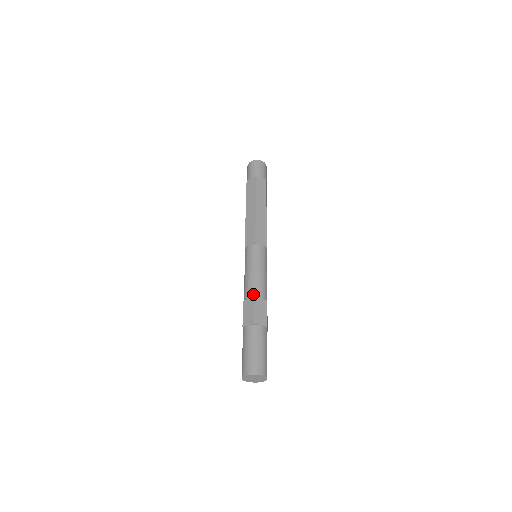
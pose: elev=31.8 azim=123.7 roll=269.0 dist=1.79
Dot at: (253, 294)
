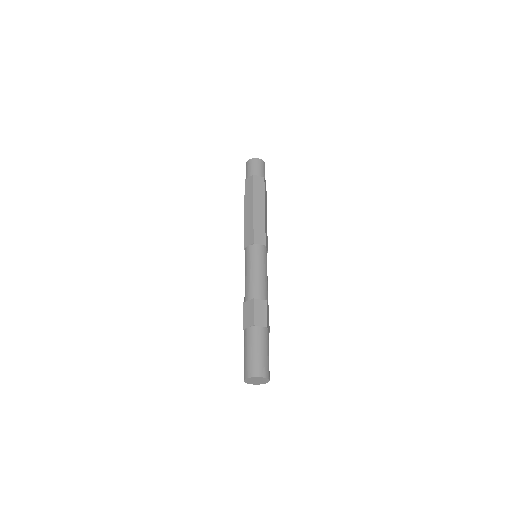
Dot at: (264, 296)
